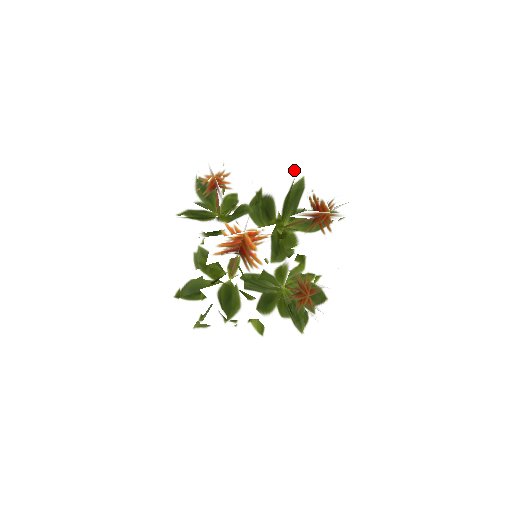
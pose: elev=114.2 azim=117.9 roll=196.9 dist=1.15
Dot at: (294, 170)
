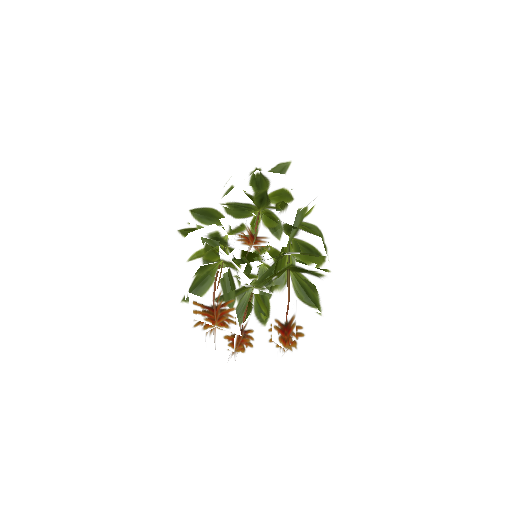
Dot at: (319, 274)
